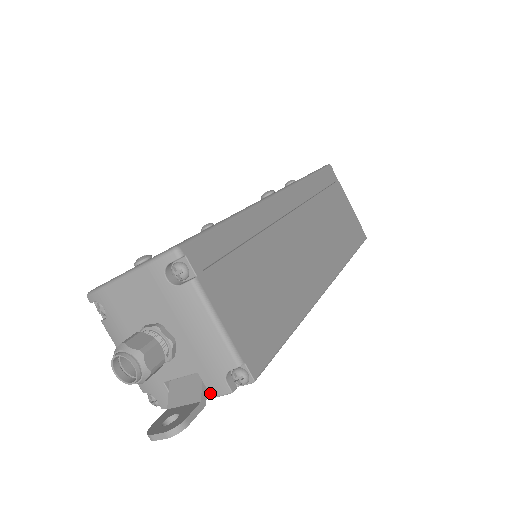
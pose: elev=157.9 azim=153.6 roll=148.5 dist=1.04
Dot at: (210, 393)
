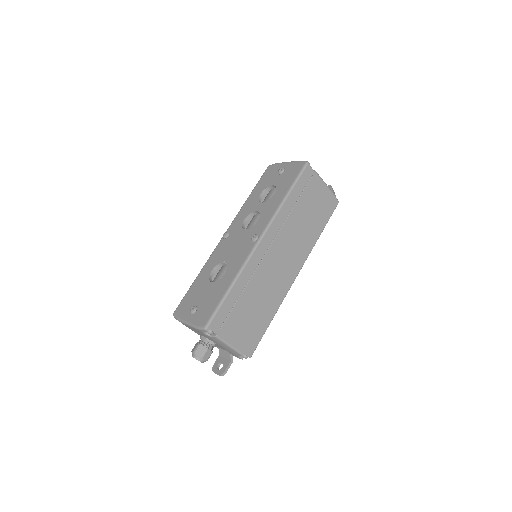
Dot at: occluded
